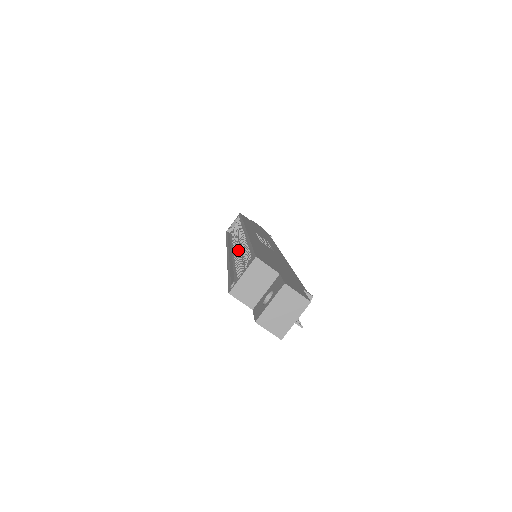
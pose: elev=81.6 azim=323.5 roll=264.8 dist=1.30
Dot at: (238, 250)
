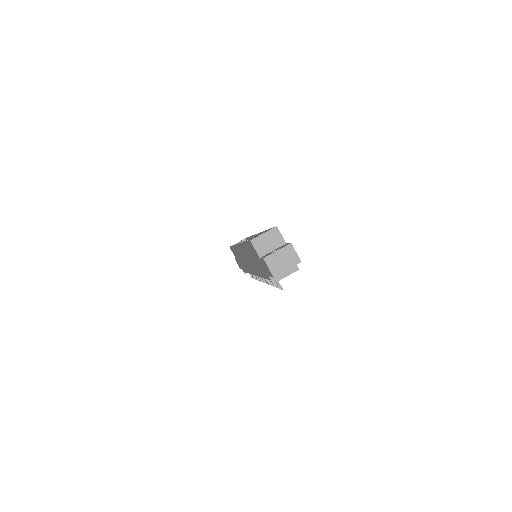
Dot at: occluded
